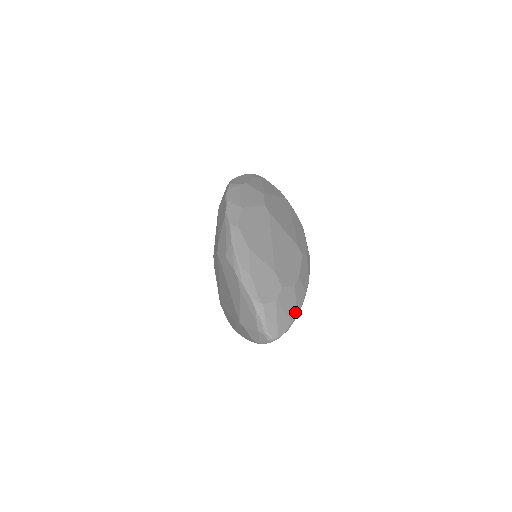
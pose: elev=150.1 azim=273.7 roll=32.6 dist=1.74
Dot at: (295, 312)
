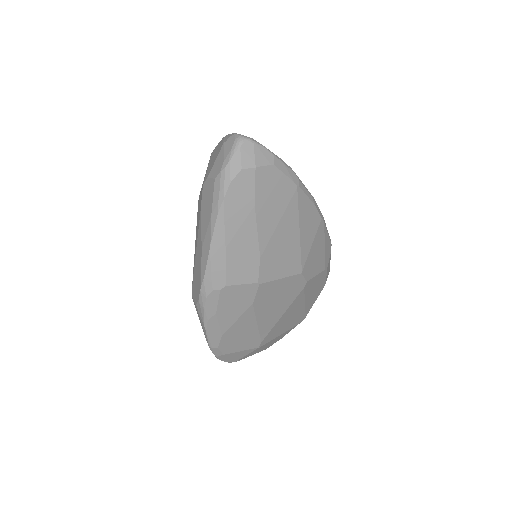
Dot at: occluded
